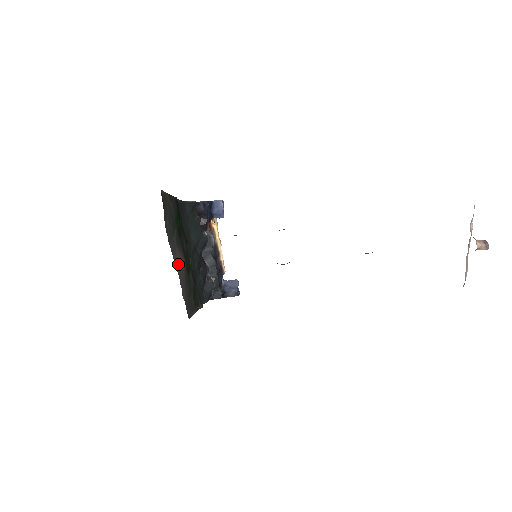
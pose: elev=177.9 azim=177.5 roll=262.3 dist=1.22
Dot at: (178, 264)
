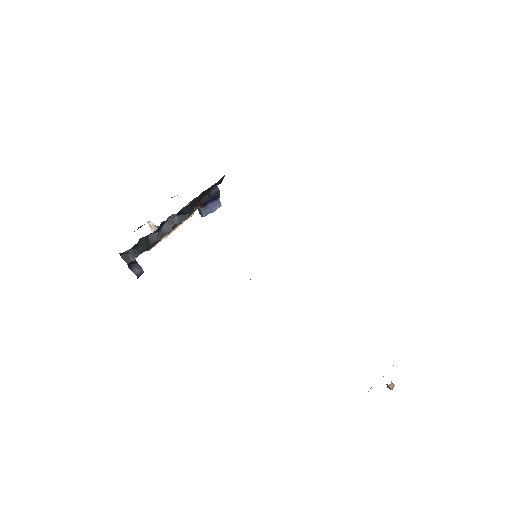
Dot at: occluded
